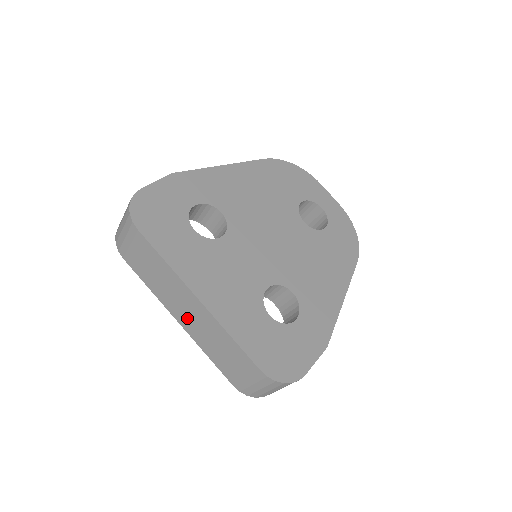
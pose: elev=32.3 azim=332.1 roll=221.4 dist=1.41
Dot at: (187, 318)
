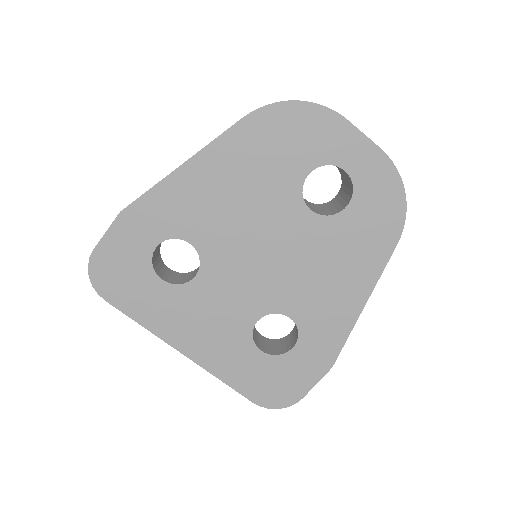
Dot at: occluded
